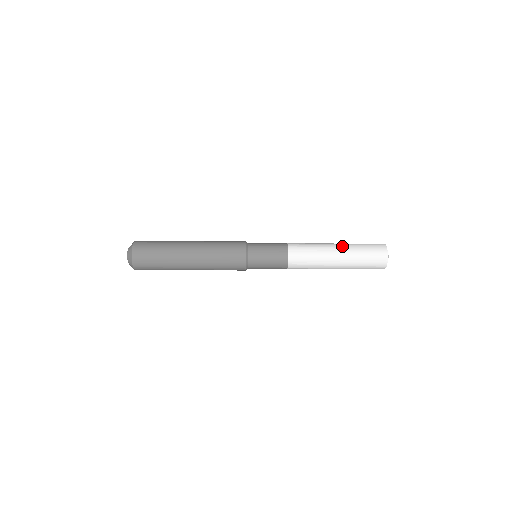
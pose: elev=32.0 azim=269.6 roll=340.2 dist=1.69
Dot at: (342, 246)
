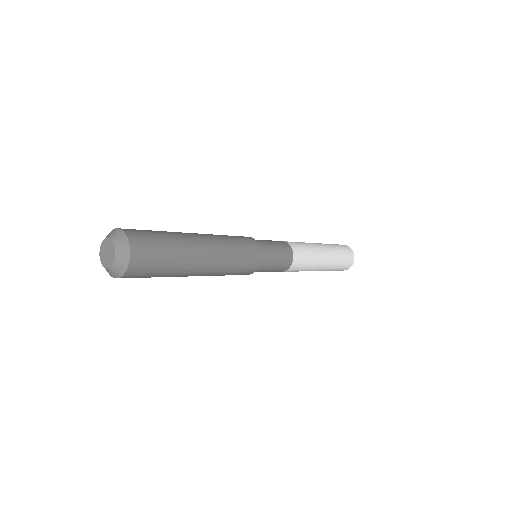
Dot at: (328, 265)
